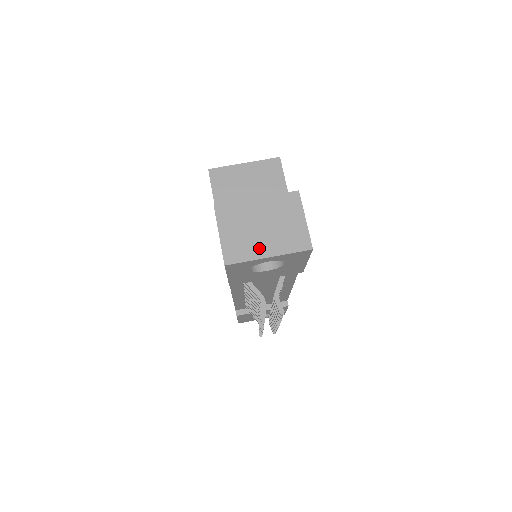
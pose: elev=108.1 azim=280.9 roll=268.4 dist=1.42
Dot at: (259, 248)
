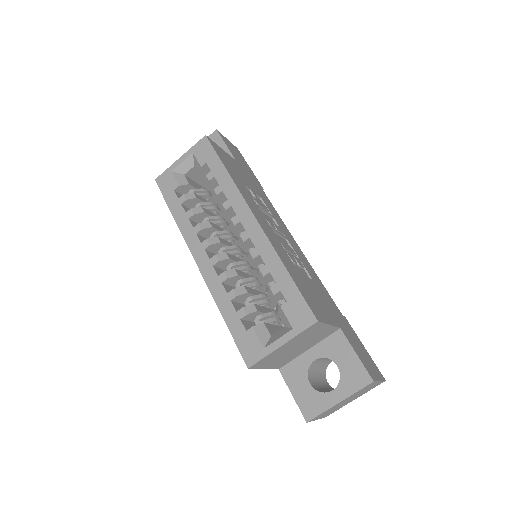
Dot at: (347, 403)
